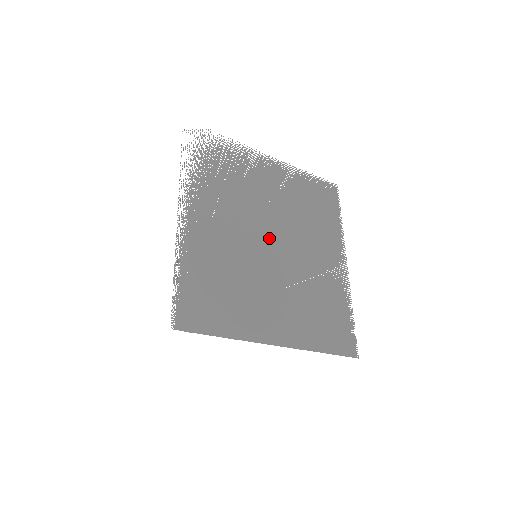
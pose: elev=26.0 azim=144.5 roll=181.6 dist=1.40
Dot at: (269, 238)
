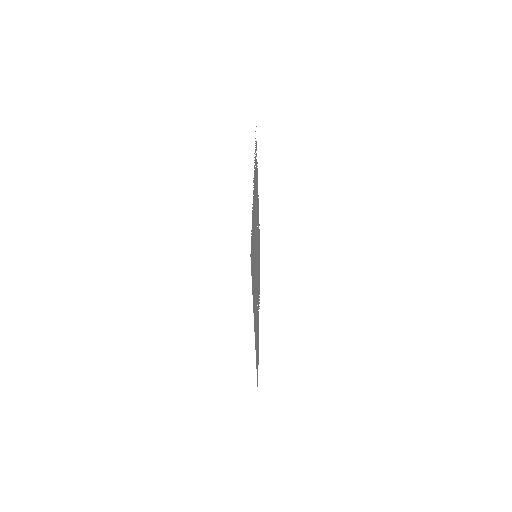
Dot at: occluded
